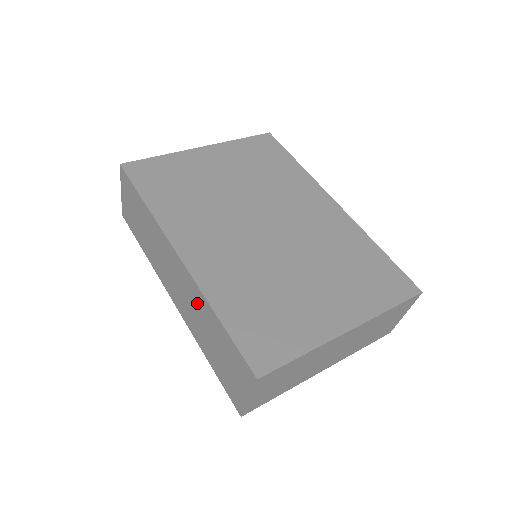
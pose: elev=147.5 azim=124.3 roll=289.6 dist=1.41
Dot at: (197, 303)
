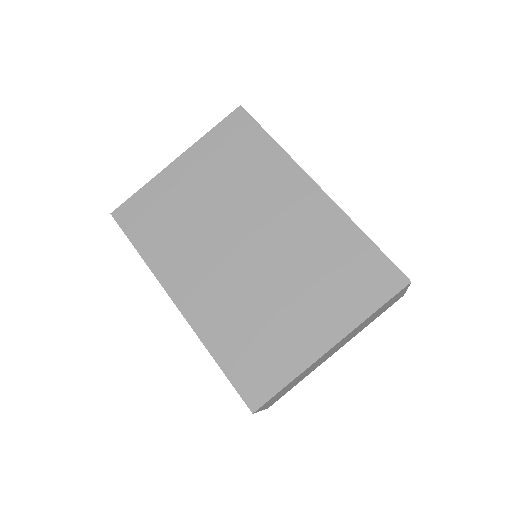
Dot at: occluded
